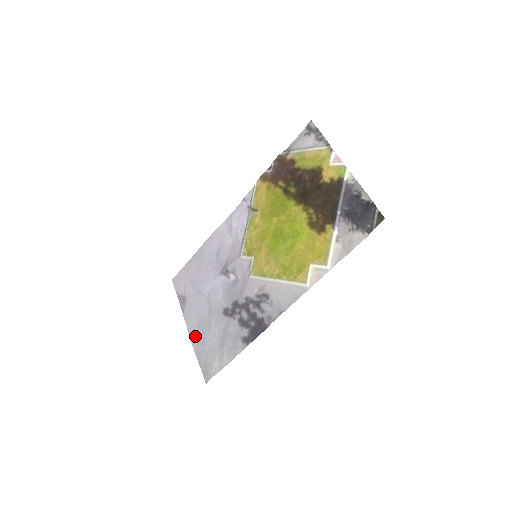
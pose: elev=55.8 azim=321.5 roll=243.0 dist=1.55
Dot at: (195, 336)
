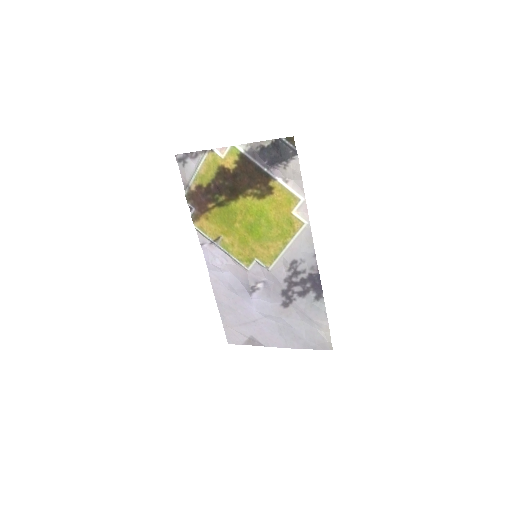
Dot at: (289, 343)
